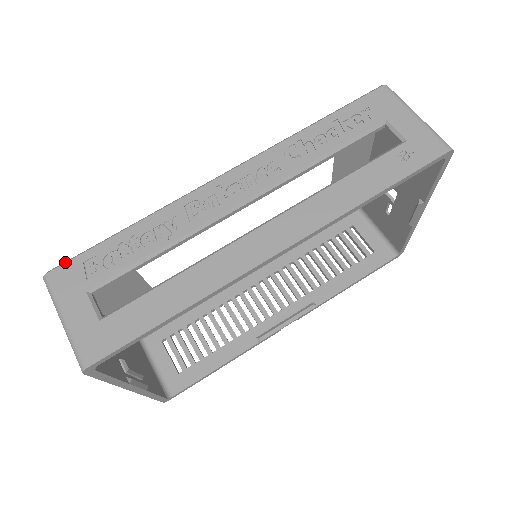
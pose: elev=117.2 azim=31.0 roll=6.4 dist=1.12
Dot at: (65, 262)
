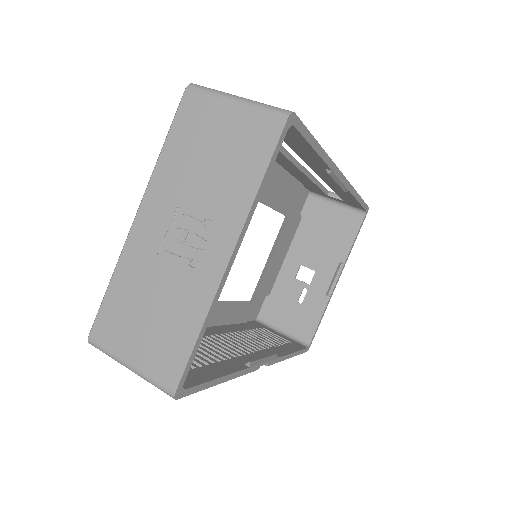
Dot at: occluded
